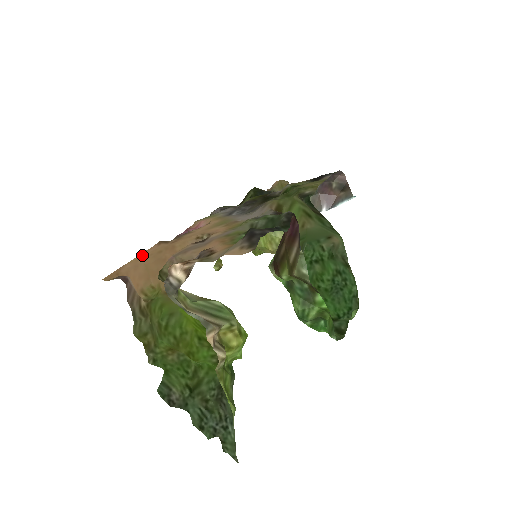
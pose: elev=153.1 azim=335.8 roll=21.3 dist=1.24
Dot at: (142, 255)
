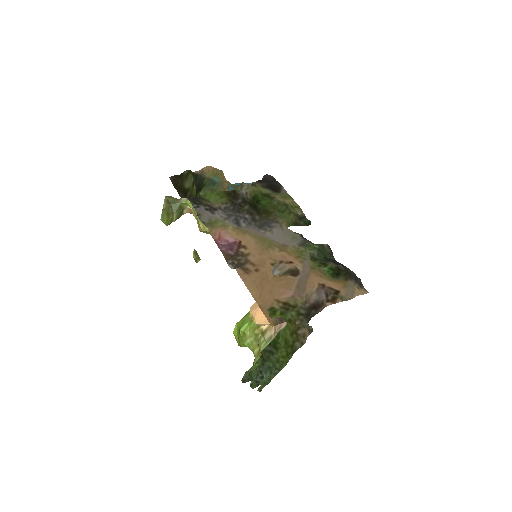
Dot at: (253, 289)
